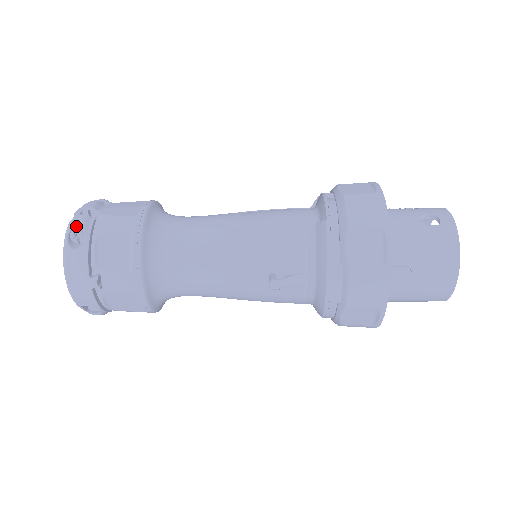
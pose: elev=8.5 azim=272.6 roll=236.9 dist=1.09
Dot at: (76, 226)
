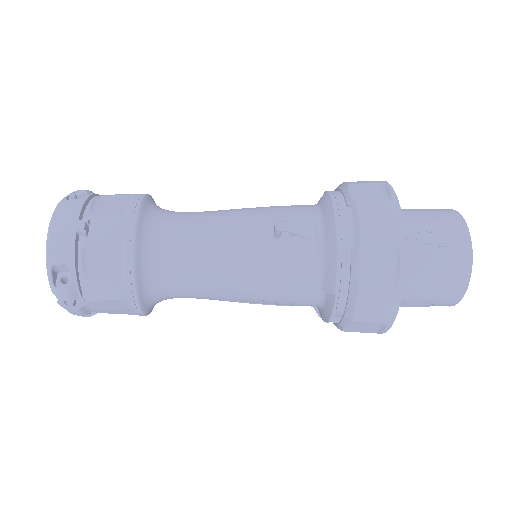
Dot at: (79, 190)
